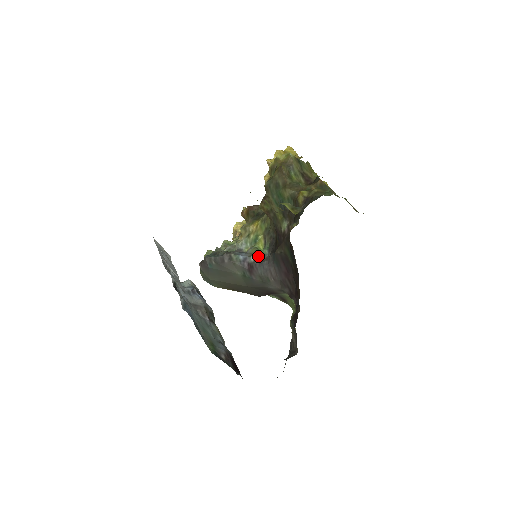
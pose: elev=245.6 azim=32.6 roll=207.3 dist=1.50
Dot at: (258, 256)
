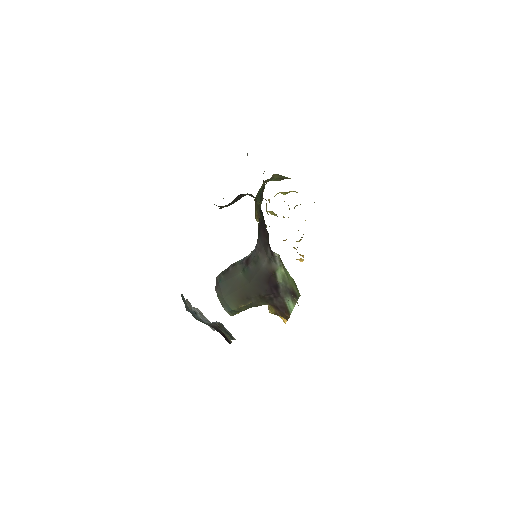
Dot at: occluded
